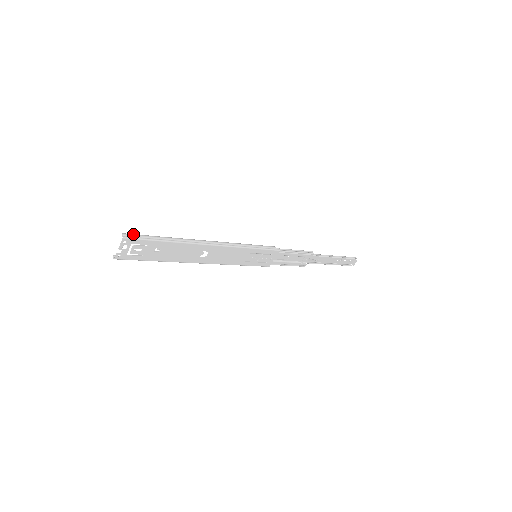
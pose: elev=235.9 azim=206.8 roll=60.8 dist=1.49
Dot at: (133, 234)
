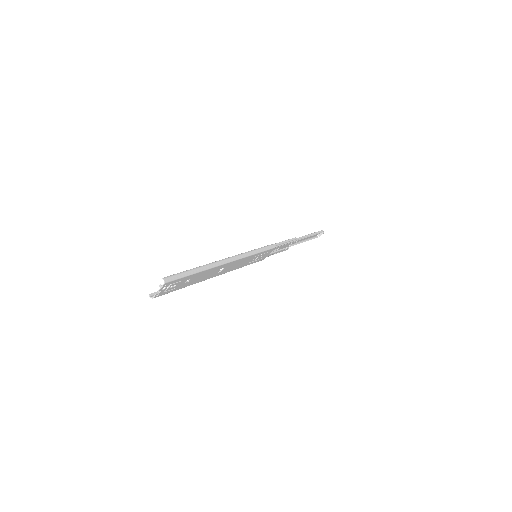
Dot at: (171, 276)
